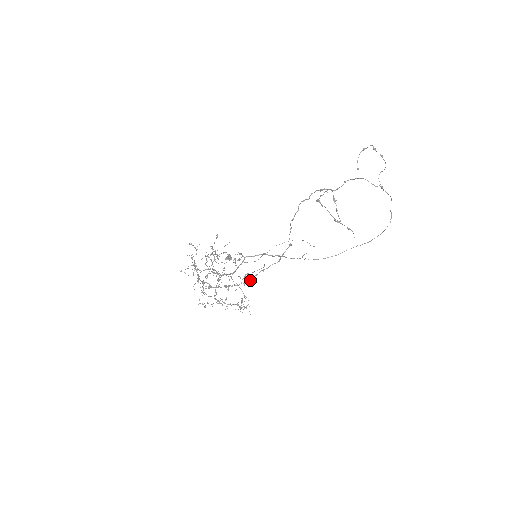
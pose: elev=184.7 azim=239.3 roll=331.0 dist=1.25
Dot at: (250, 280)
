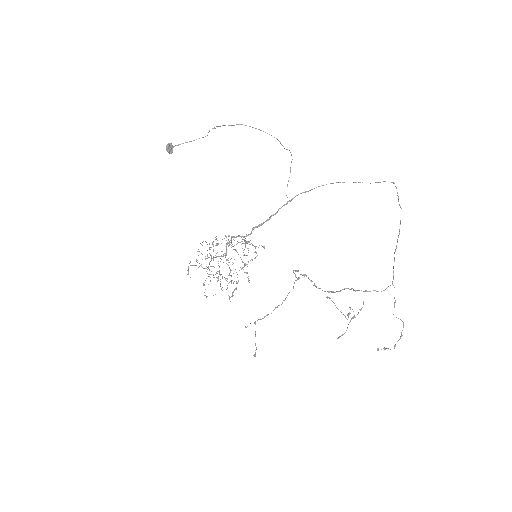
Dot at: occluded
